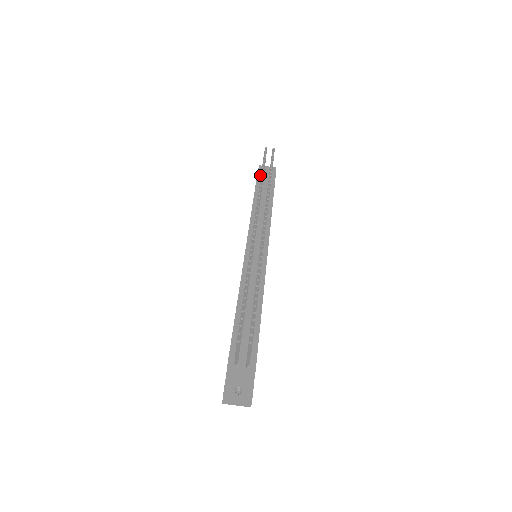
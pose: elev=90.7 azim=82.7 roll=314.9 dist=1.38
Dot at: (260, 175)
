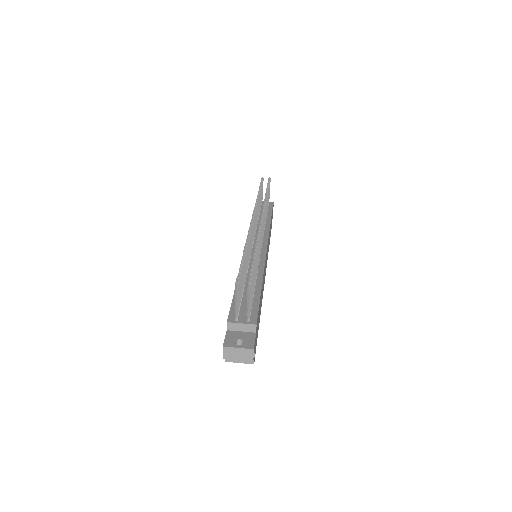
Dot at: occluded
